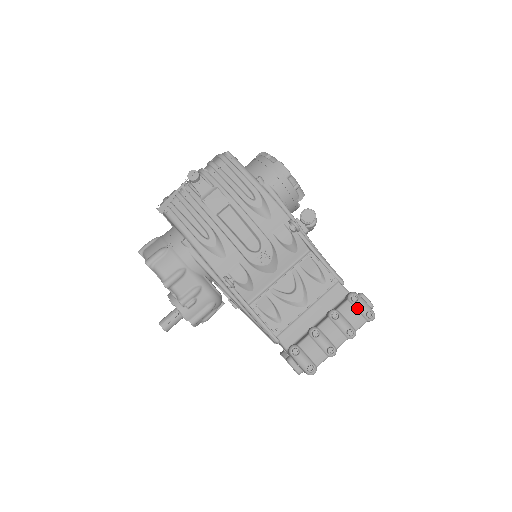
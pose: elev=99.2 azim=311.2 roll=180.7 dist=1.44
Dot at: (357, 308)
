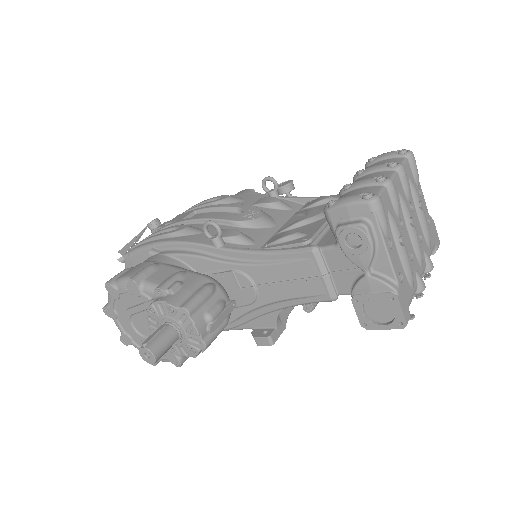
Dot at: (382, 158)
